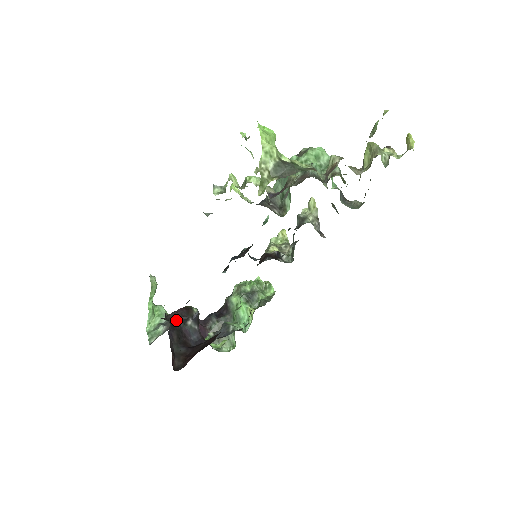
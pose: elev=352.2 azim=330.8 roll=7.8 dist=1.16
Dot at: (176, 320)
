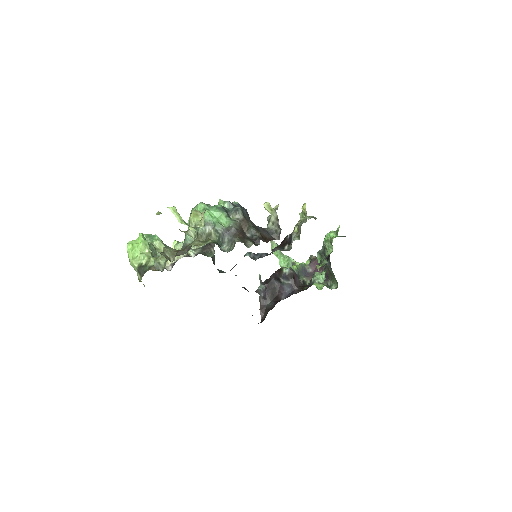
Dot at: (272, 281)
